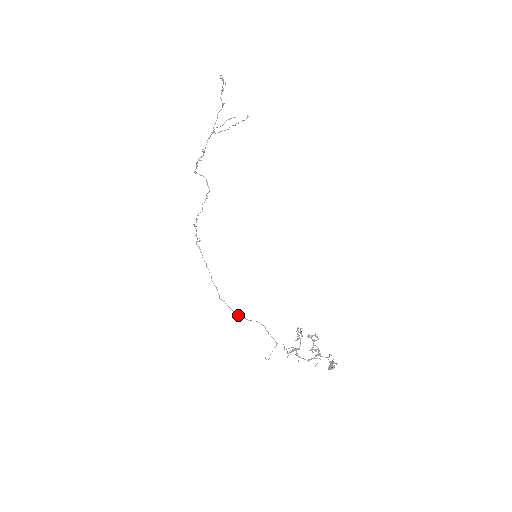
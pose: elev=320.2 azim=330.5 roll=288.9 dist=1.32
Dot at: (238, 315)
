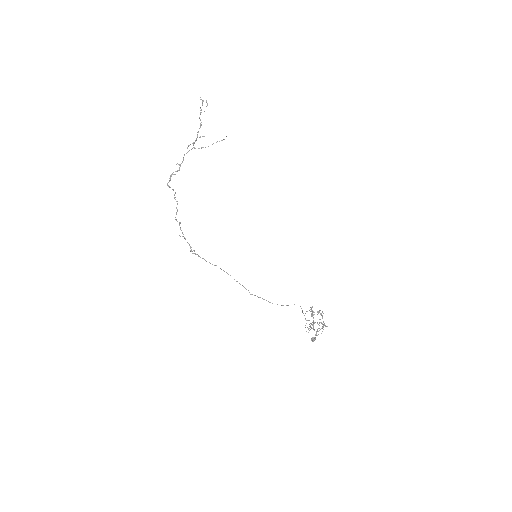
Dot at: occluded
